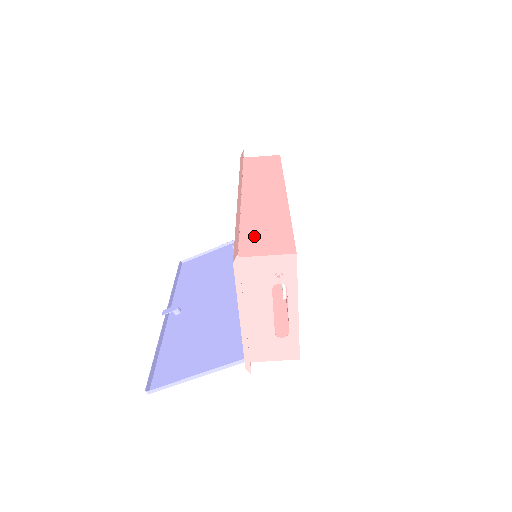
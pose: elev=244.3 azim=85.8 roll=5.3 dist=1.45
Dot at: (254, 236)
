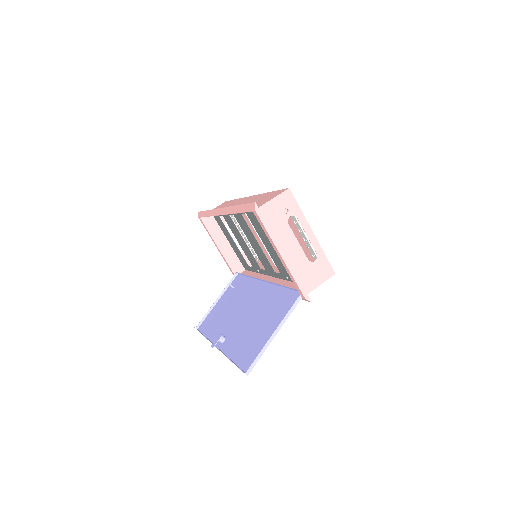
Dot at: occluded
